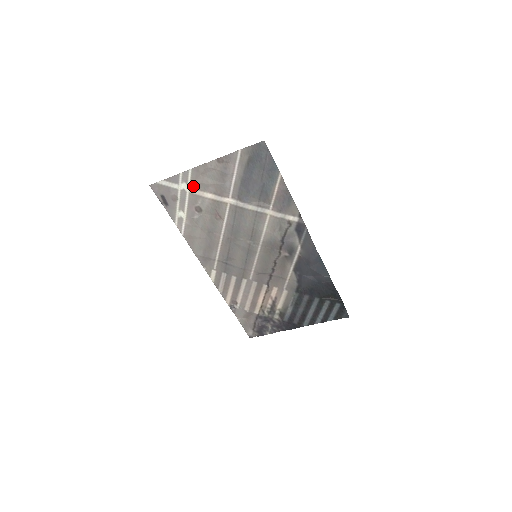
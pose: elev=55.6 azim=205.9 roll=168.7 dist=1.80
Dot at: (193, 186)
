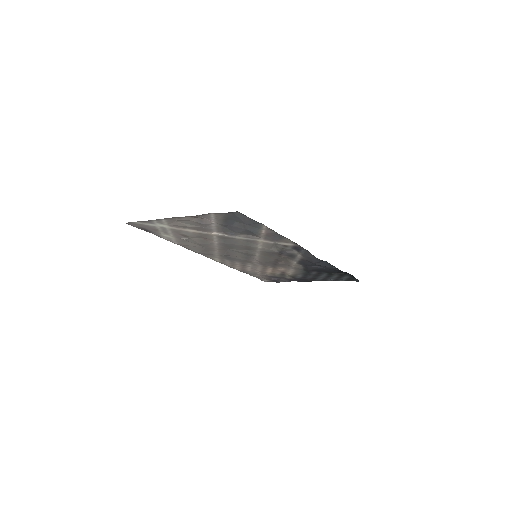
Dot at: (171, 226)
